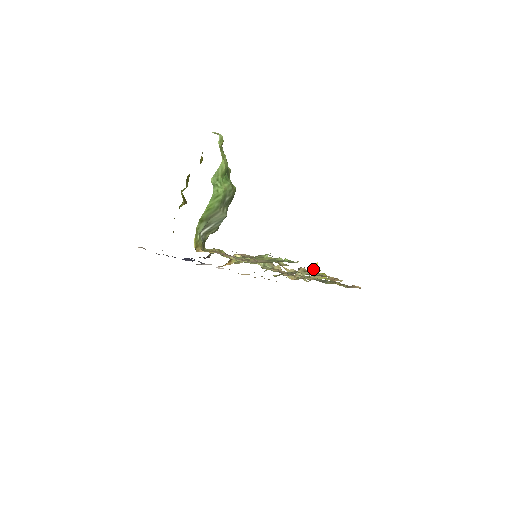
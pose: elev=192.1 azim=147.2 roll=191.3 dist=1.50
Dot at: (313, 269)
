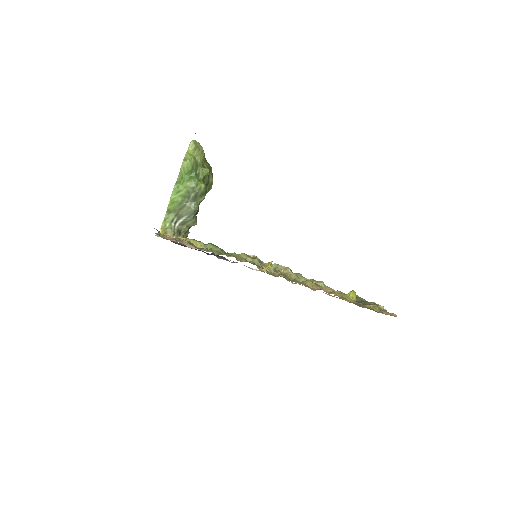
Dot at: occluded
